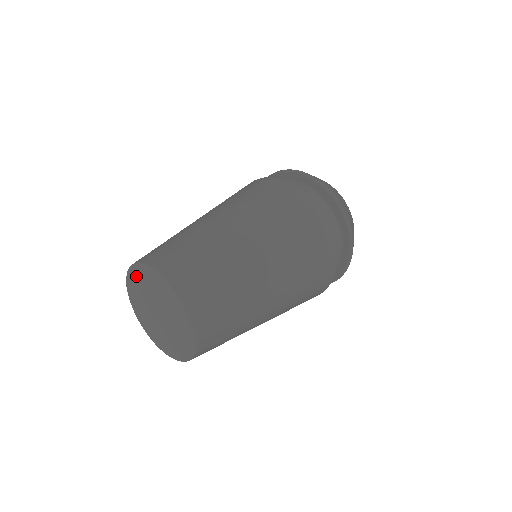
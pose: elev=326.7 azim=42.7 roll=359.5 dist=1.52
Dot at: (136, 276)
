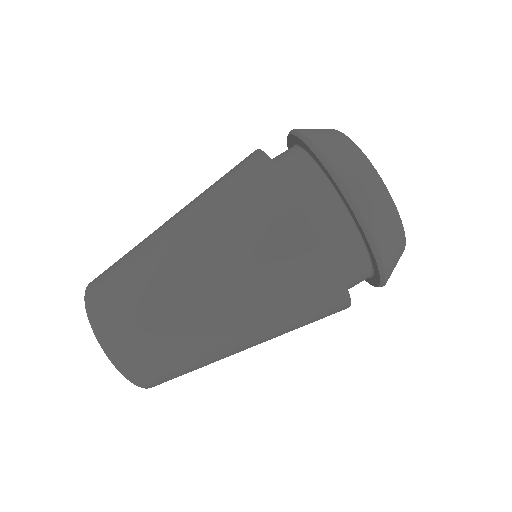
Dot at: occluded
